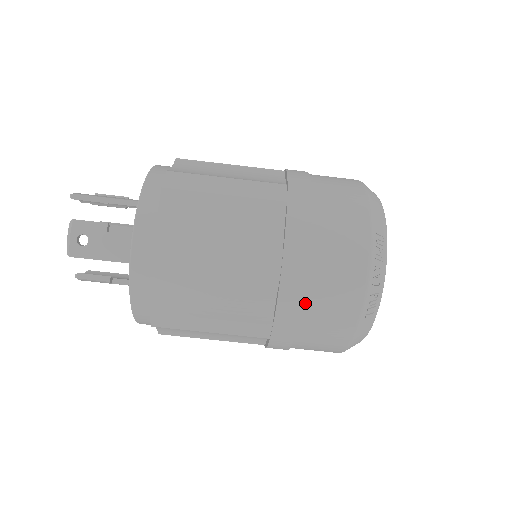
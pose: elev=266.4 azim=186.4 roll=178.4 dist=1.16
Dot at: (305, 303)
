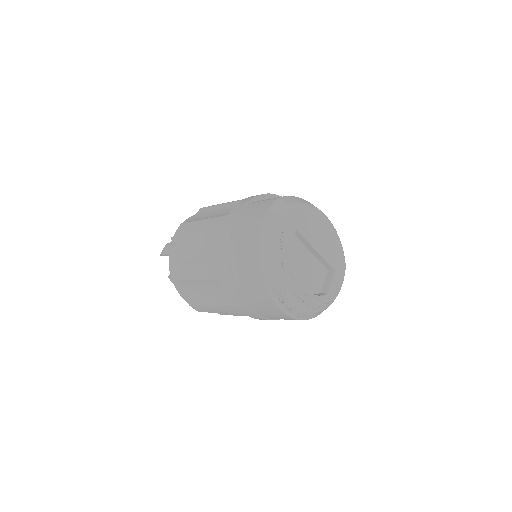
Dot at: (269, 318)
